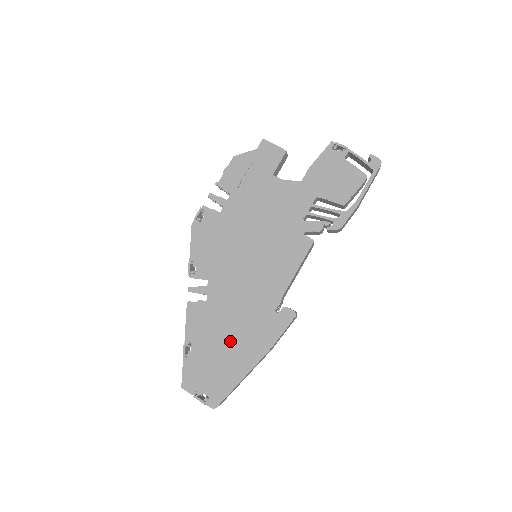
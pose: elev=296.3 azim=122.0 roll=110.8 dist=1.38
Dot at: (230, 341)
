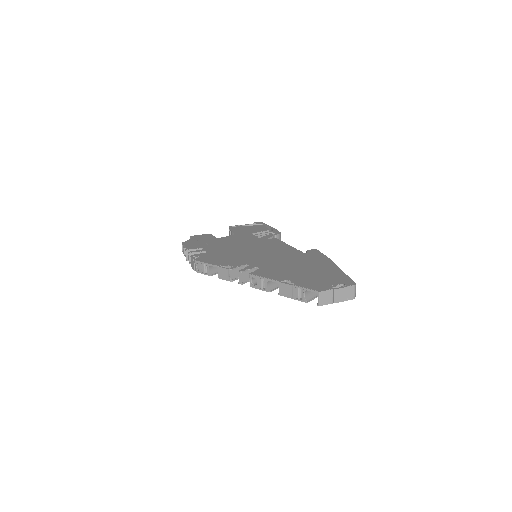
Dot at: (305, 268)
